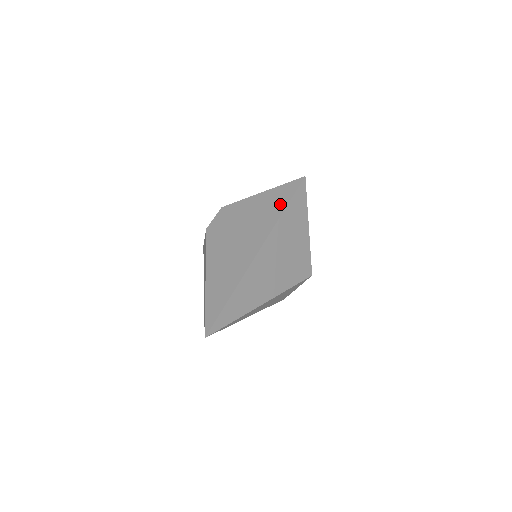
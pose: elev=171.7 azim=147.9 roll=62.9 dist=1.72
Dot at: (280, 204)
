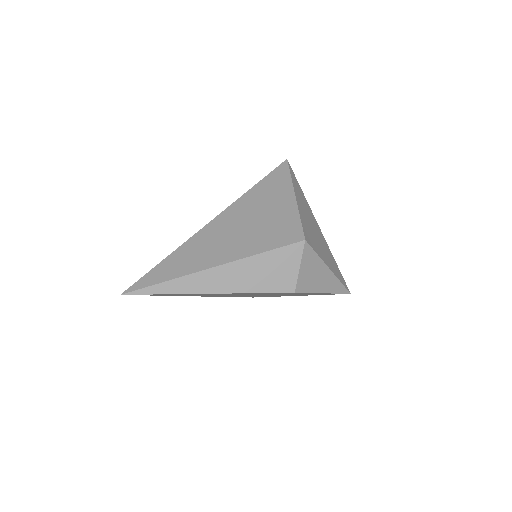
Dot at: occluded
